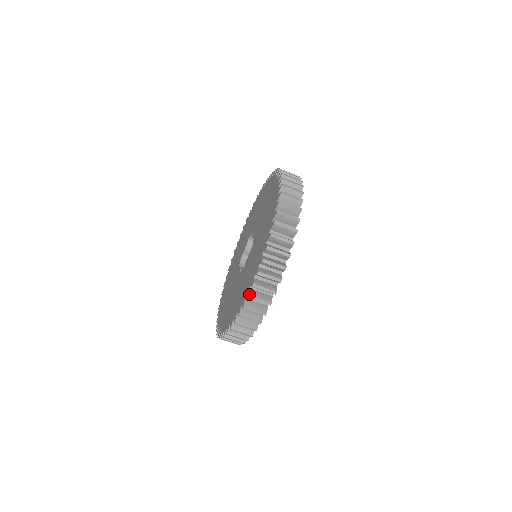
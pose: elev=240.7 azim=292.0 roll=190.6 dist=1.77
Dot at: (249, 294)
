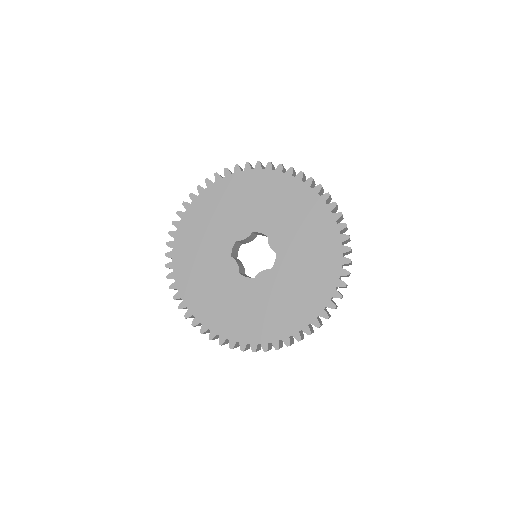
Dot at: (290, 344)
